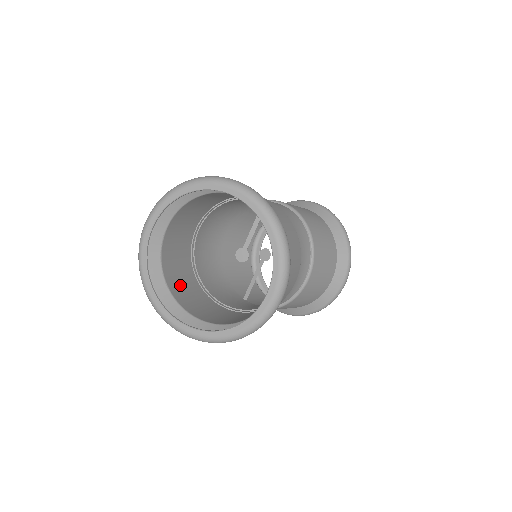
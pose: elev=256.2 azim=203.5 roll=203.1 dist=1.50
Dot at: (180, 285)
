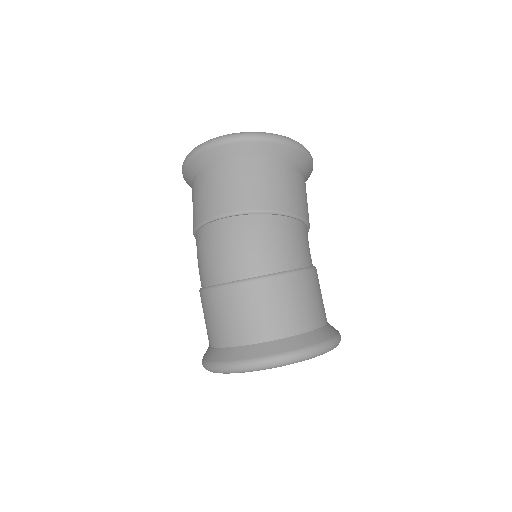
Dot at: occluded
